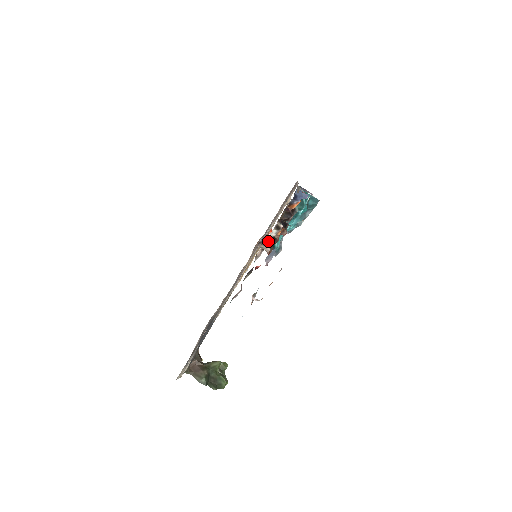
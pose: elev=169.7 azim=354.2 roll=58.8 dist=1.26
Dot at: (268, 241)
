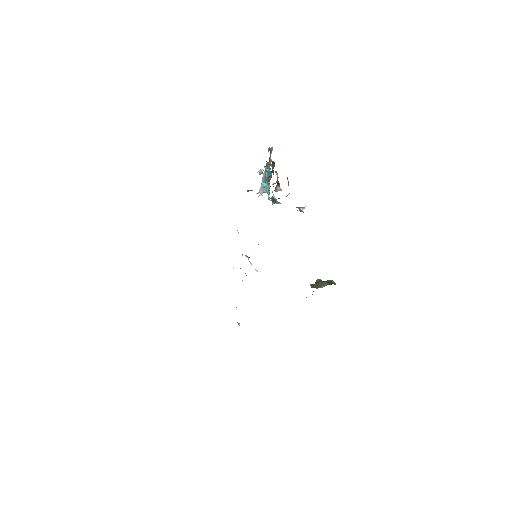
Dot at: (277, 185)
